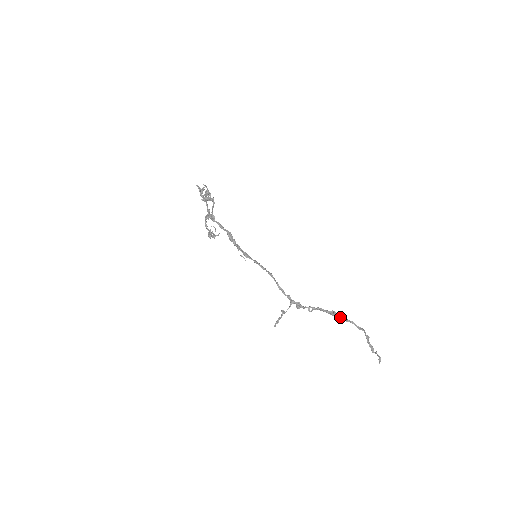
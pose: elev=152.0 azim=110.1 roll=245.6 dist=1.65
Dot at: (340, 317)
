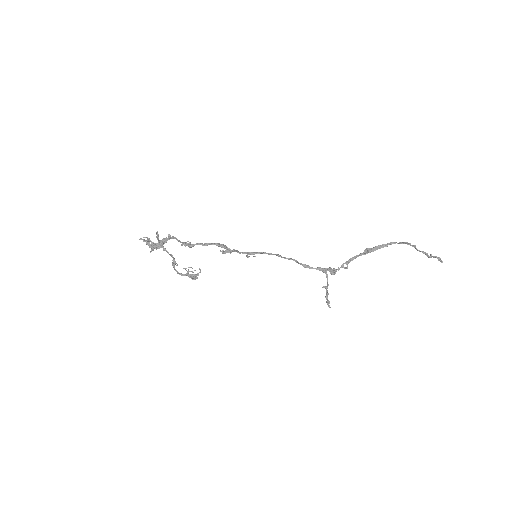
Dot at: (377, 248)
